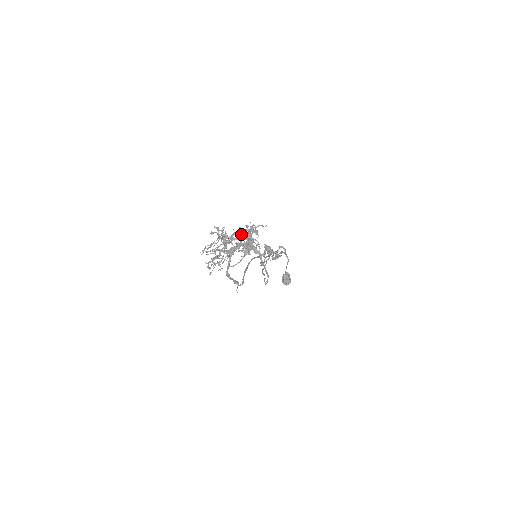
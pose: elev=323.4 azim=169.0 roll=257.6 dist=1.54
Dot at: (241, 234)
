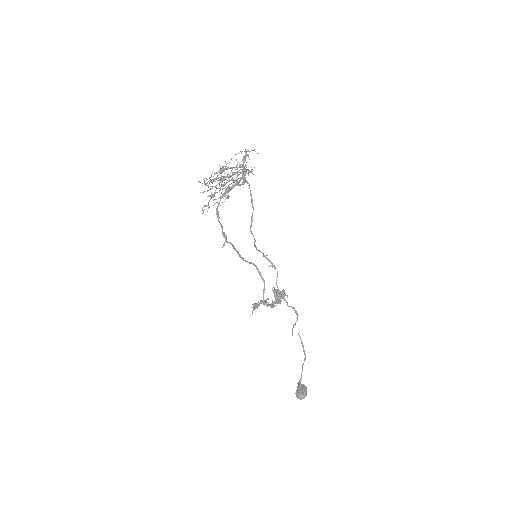
Dot at: (238, 174)
